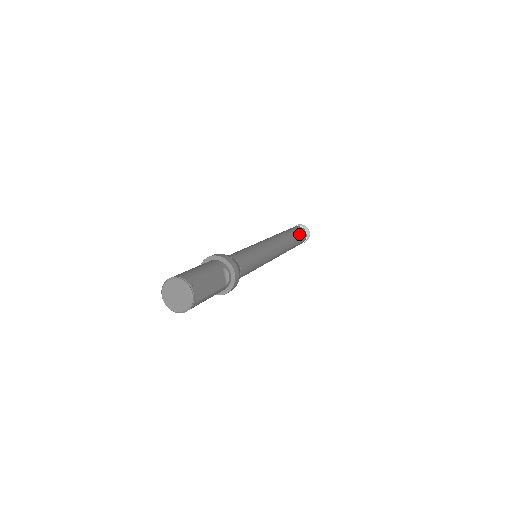
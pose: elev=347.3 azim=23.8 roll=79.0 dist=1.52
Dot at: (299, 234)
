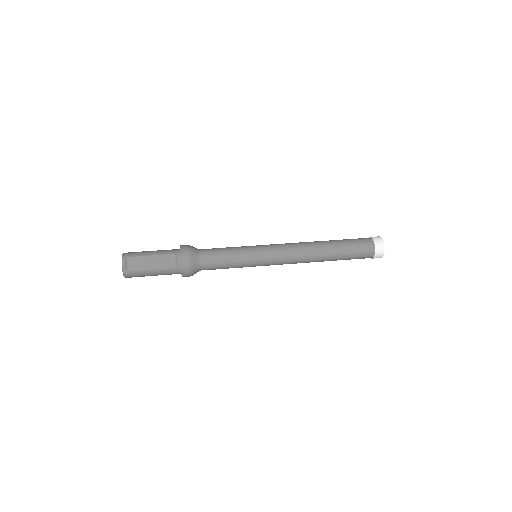
Dot at: (352, 245)
